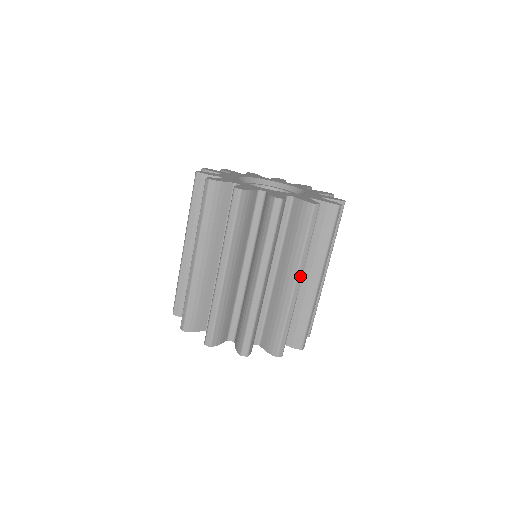
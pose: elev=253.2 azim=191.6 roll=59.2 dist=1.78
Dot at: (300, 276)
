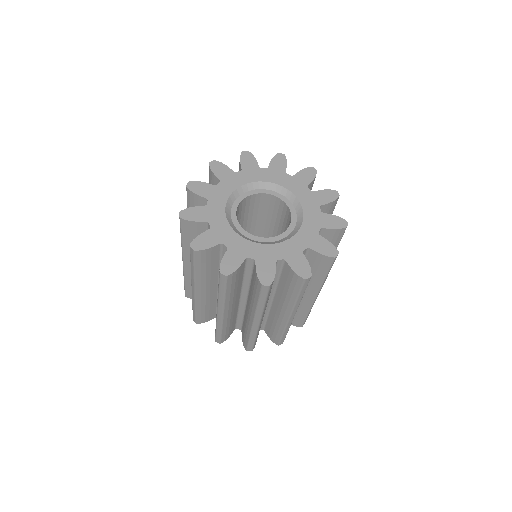
Dot at: (294, 312)
